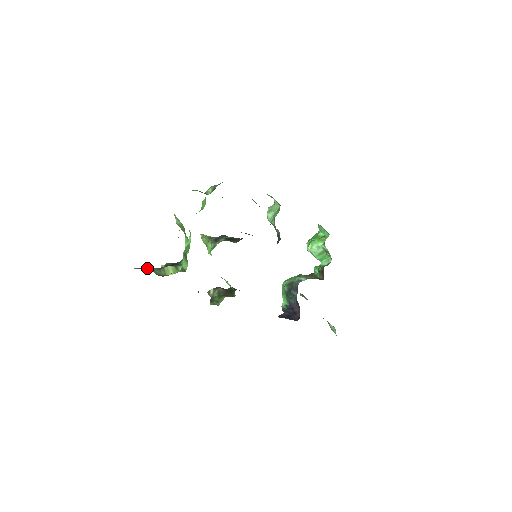
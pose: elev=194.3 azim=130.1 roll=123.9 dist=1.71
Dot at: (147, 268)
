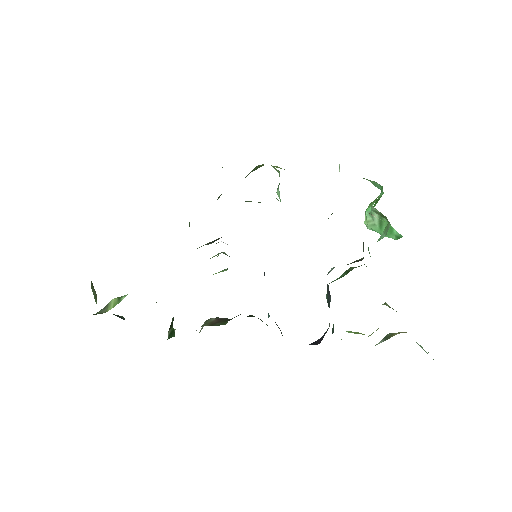
Dot at: occluded
